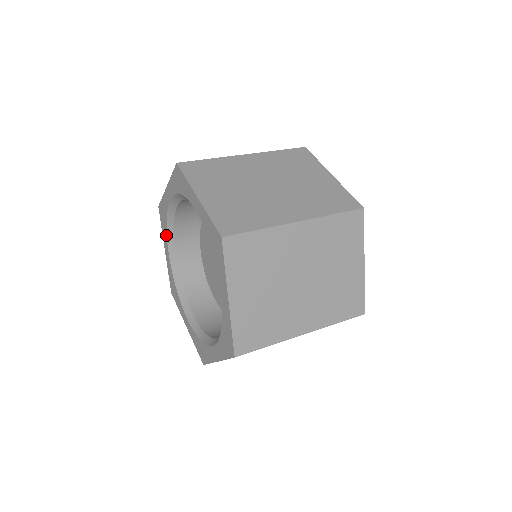
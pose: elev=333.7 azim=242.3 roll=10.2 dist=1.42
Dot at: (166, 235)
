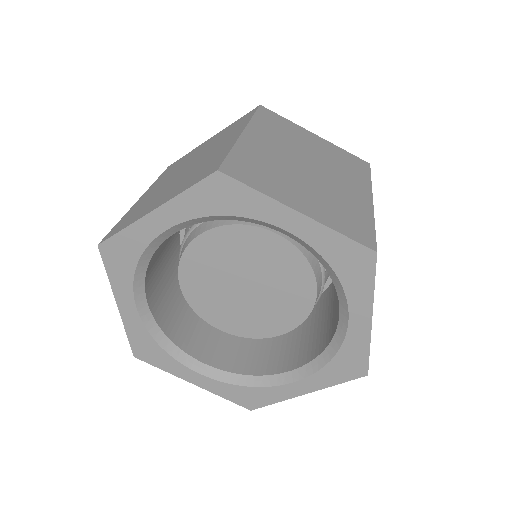
Dot at: (131, 282)
